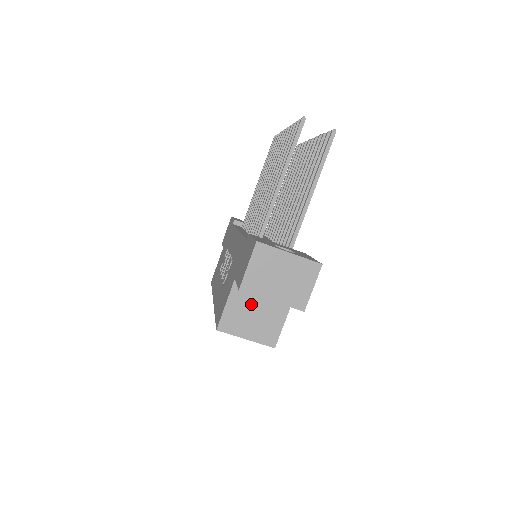
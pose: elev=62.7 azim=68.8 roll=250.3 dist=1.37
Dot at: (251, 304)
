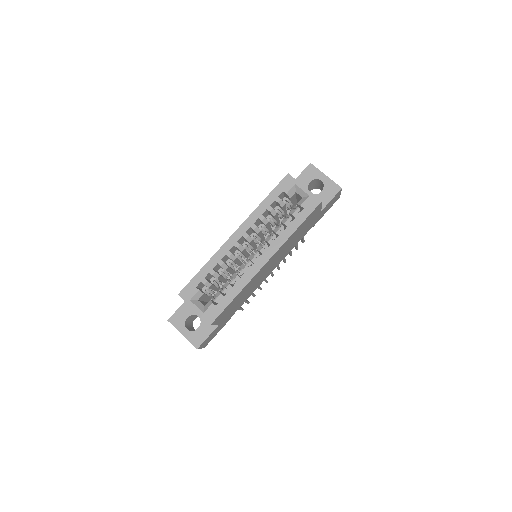
Dot at: occluded
